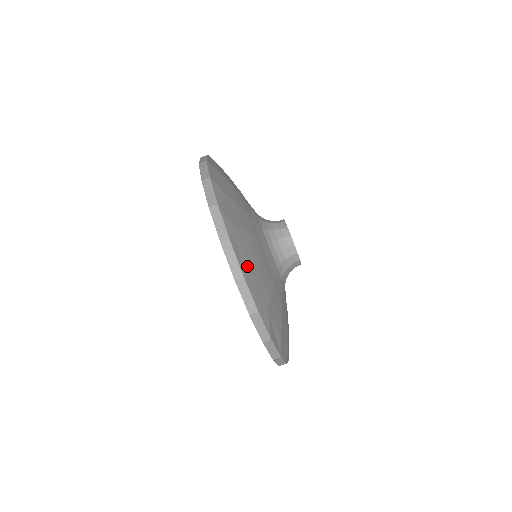
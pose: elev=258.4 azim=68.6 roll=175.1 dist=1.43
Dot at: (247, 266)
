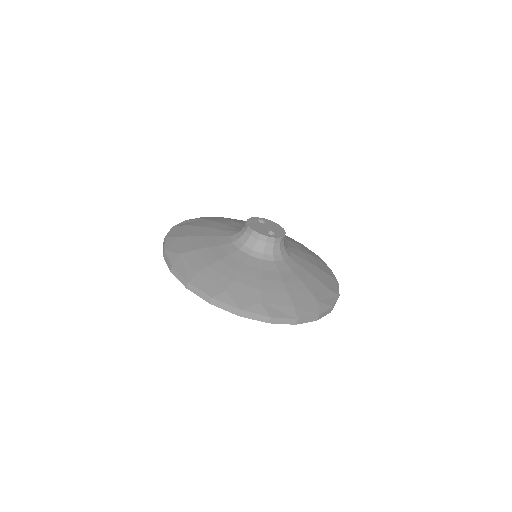
Dot at: (290, 309)
